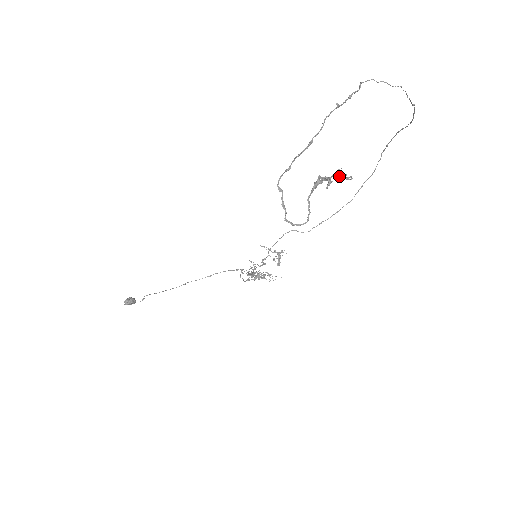
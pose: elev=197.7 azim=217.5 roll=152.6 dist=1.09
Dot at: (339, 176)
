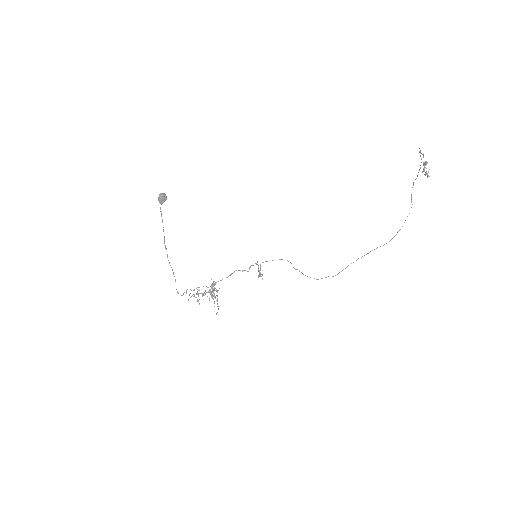
Dot at: (427, 173)
